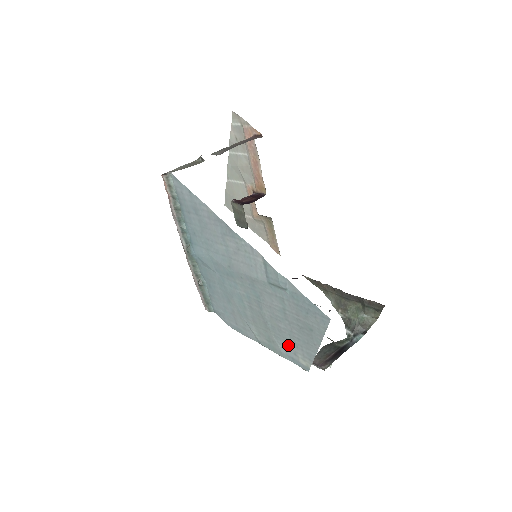
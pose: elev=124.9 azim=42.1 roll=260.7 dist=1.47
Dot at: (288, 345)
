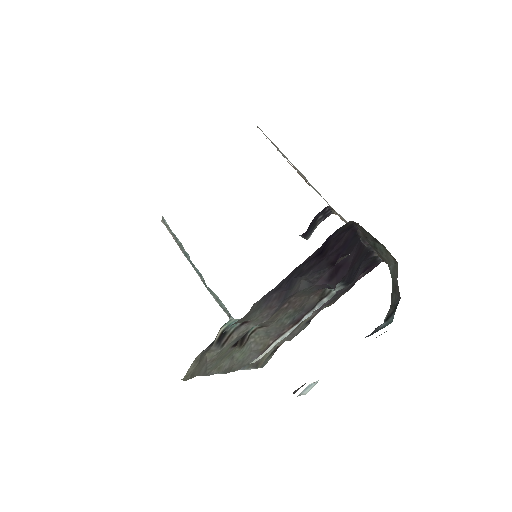
Dot at: occluded
